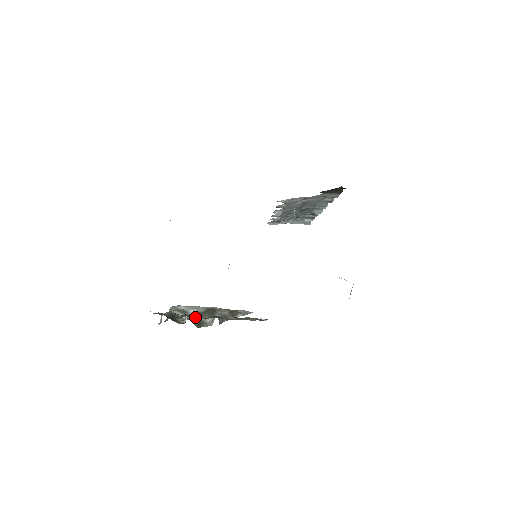
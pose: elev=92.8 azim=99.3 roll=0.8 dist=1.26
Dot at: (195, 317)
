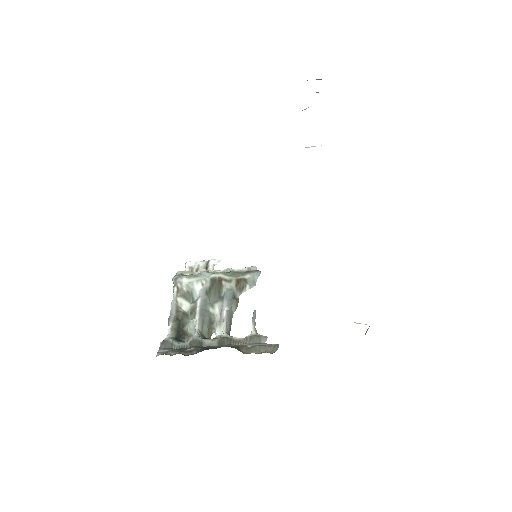
Dot at: (204, 344)
